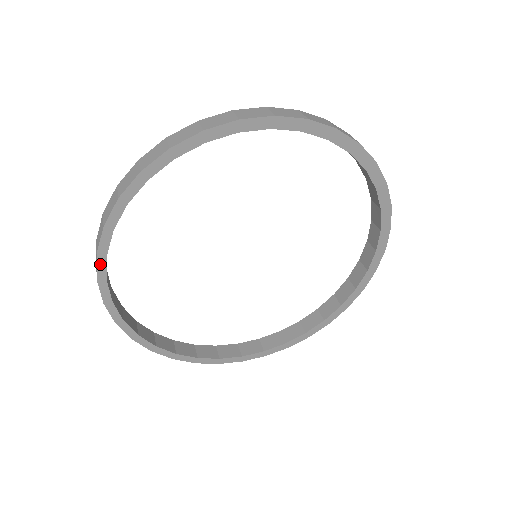
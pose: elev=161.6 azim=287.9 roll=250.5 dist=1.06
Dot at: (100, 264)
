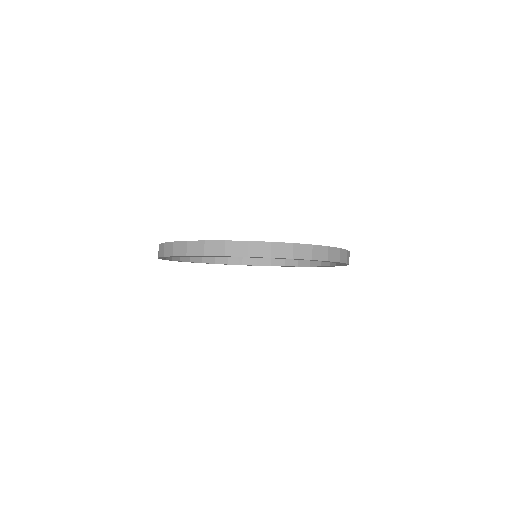
Dot at: occluded
